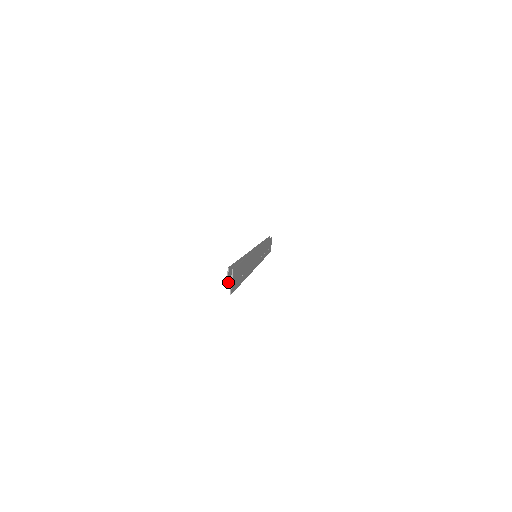
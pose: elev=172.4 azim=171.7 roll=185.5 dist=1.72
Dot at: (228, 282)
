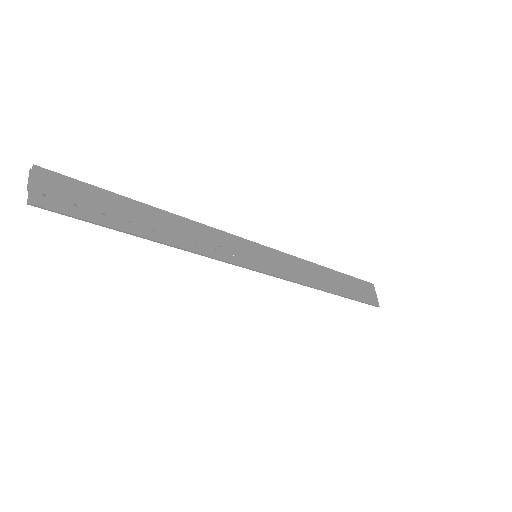
Dot at: (30, 190)
